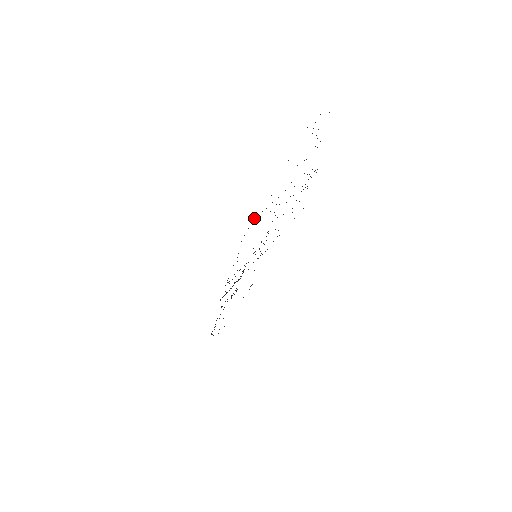
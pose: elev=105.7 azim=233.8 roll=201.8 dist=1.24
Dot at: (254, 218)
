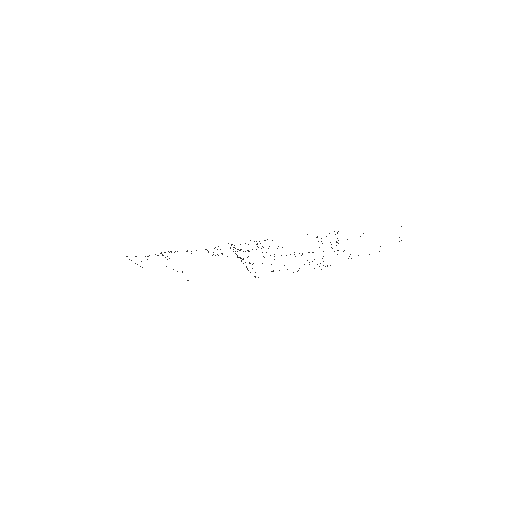
Dot at: occluded
